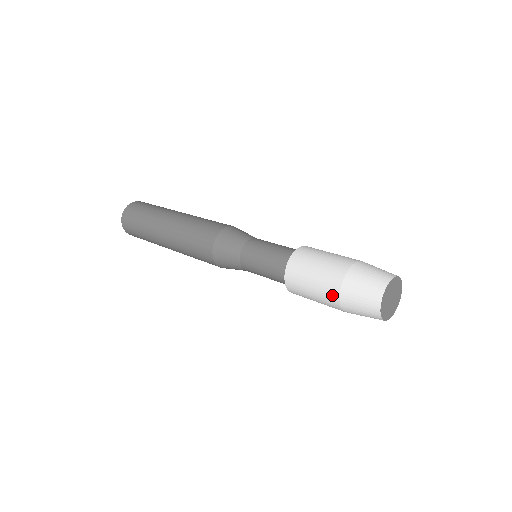
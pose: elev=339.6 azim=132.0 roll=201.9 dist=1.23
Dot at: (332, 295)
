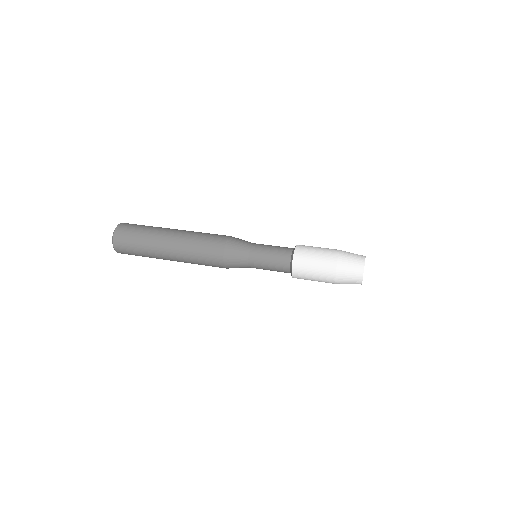
Dot at: (330, 277)
